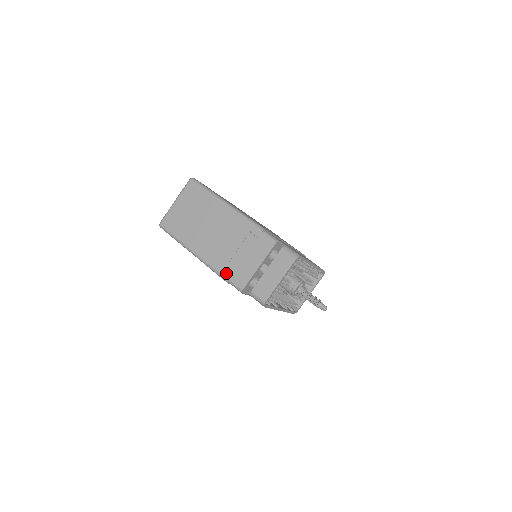
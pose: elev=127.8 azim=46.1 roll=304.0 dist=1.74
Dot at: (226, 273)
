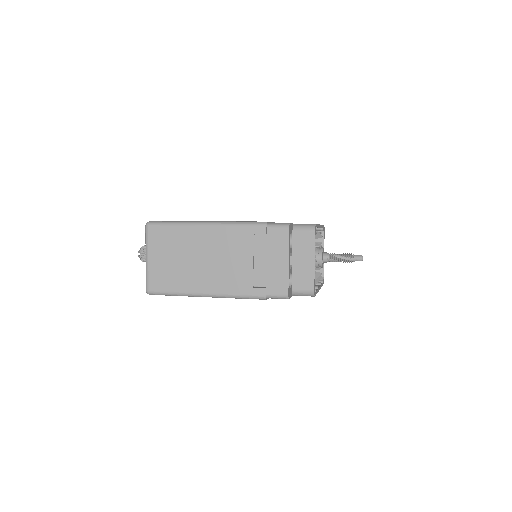
Dot at: (258, 291)
